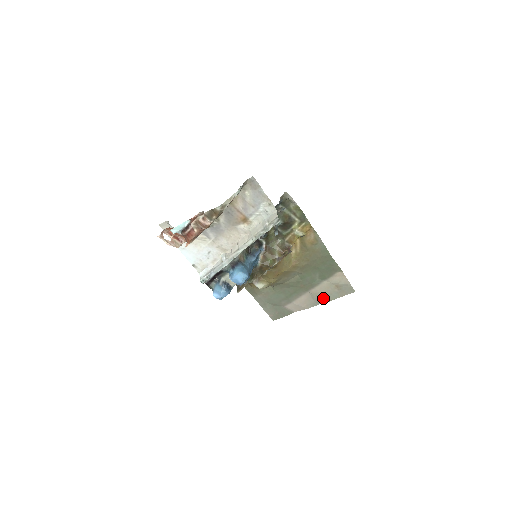
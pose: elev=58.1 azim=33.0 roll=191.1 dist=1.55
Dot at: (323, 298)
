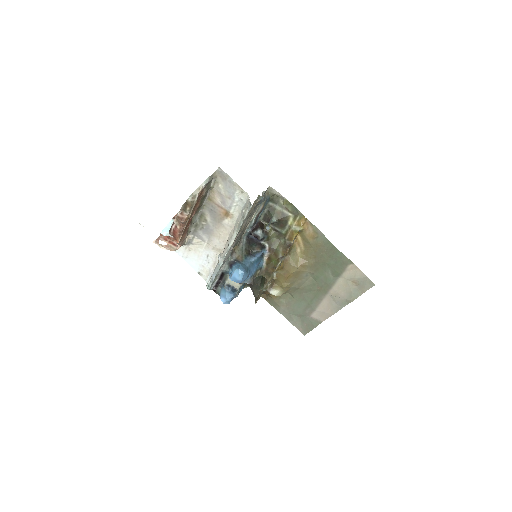
Dot at: (345, 299)
